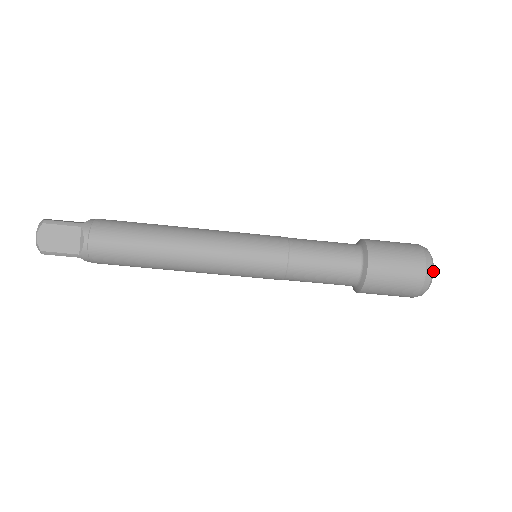
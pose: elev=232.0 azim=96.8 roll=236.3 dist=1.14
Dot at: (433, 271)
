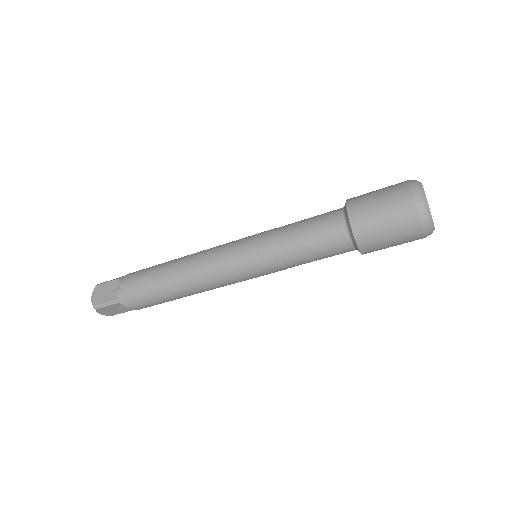
Dot at: (433, 225)
